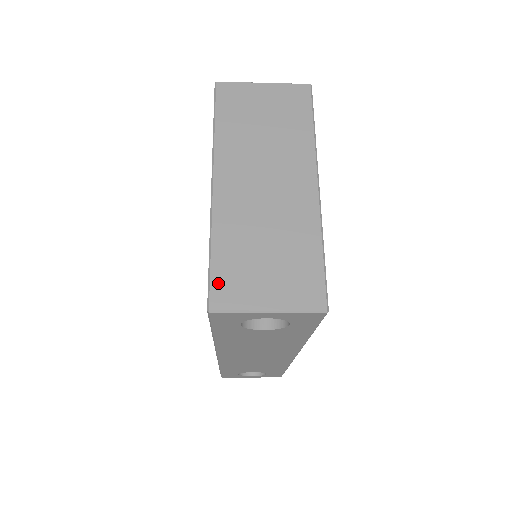
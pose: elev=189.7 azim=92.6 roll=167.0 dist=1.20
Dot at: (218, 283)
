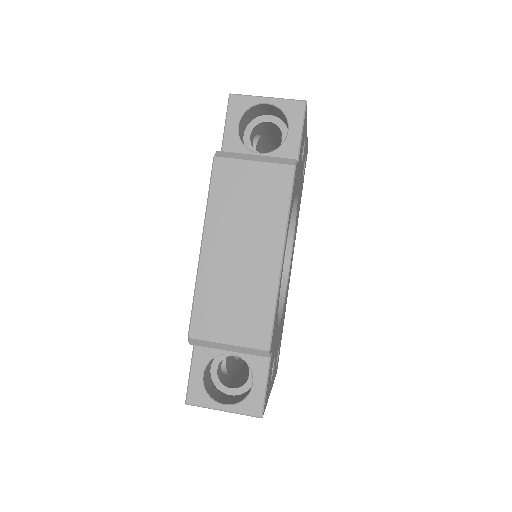
Dot at: occluded
